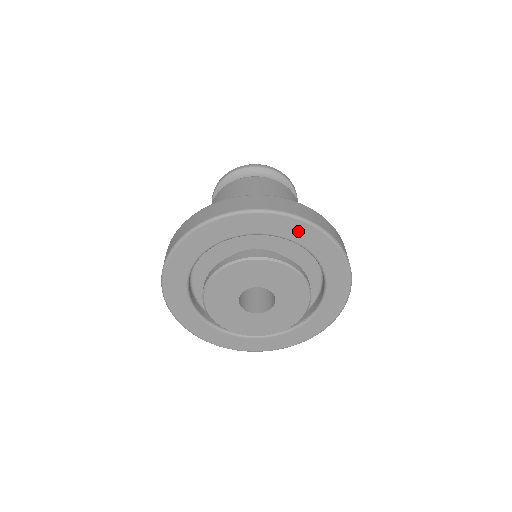
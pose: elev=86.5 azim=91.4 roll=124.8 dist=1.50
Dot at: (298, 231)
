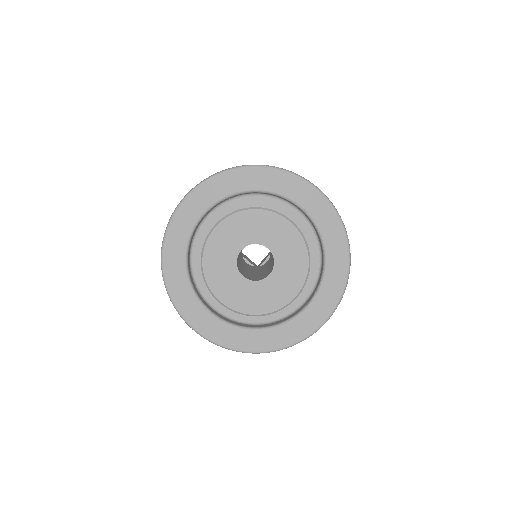
Dot at: (290, 186)
